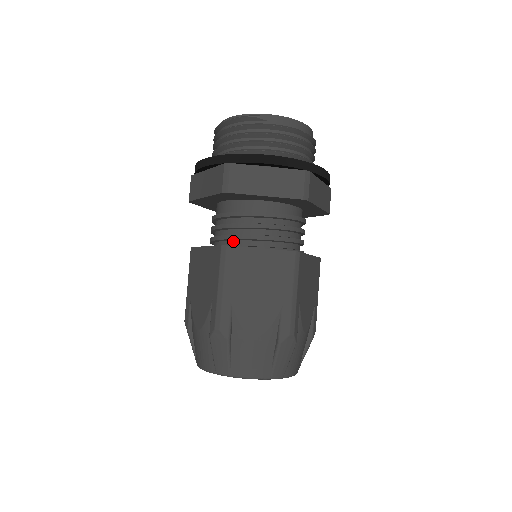
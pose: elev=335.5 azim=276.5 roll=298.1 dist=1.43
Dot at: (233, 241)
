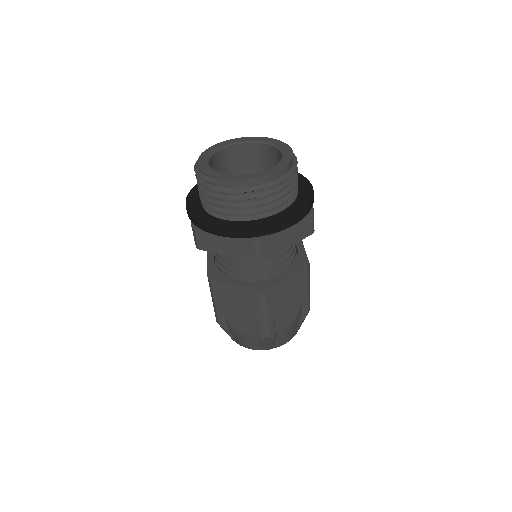
Dot at: occluded
